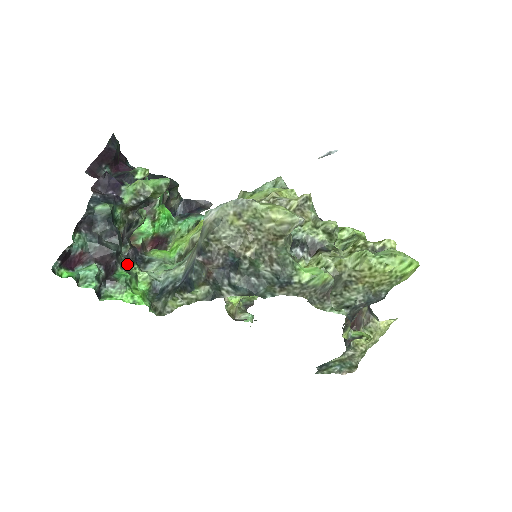
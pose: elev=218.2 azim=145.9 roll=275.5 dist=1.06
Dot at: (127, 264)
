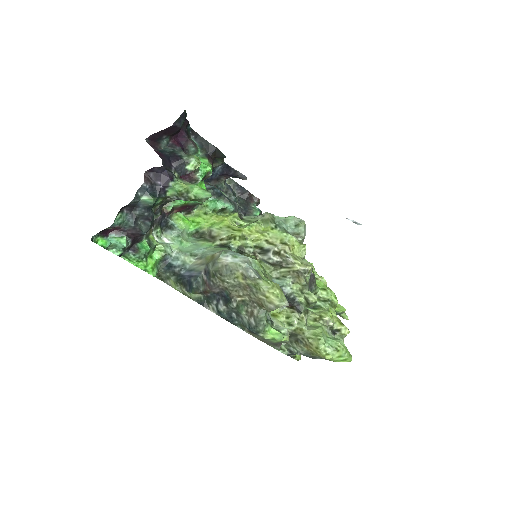
Dot at: (152, 231)
